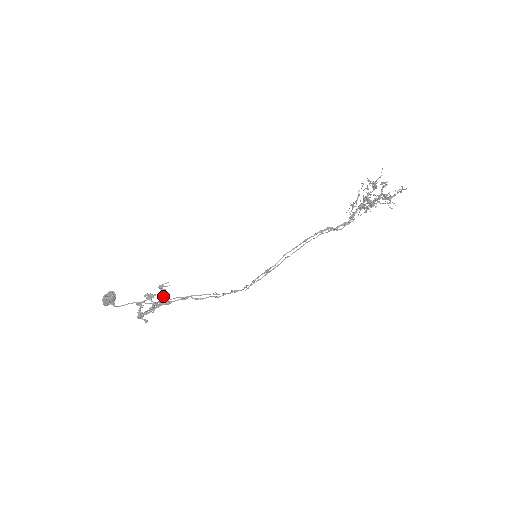
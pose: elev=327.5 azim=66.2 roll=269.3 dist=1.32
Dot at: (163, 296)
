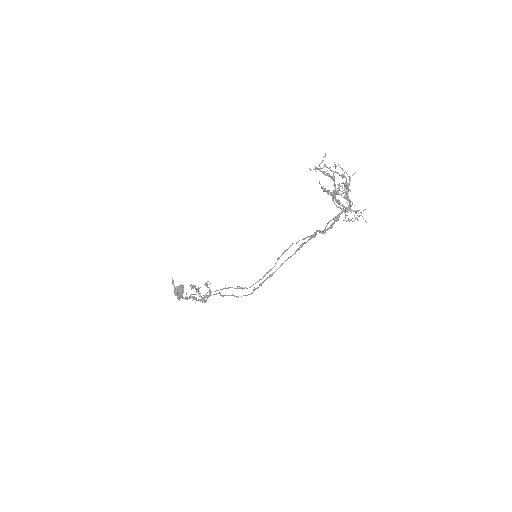
Dot at: (209, 294)
